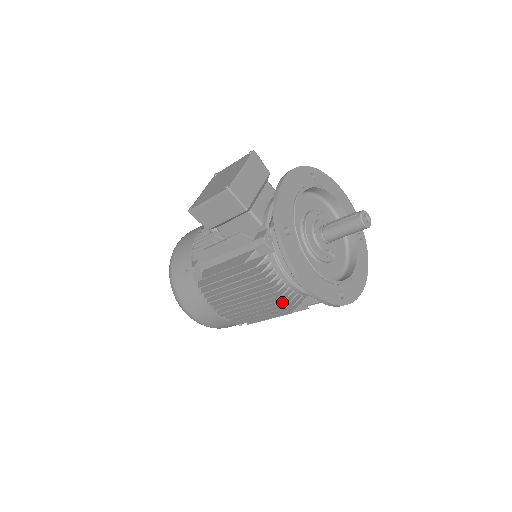
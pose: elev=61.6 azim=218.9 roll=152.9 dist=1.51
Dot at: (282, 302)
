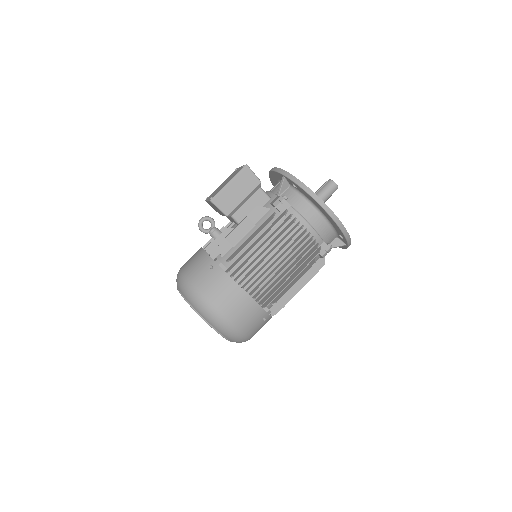
Dot at: (307, 250)
